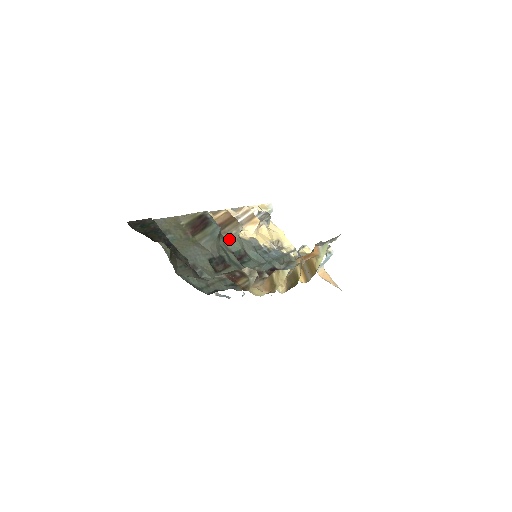
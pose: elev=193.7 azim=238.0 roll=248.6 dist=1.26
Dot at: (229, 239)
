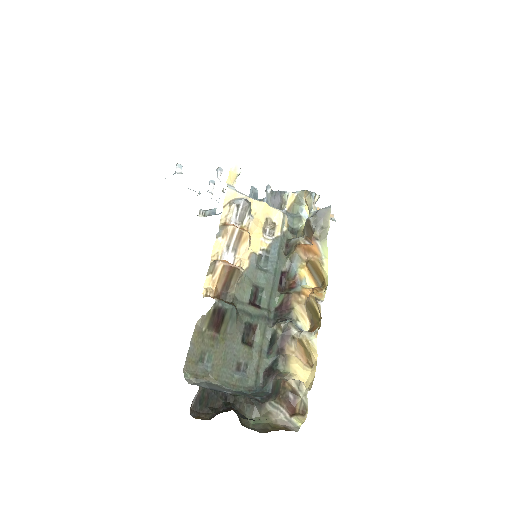
Dot at: (239, 291)
